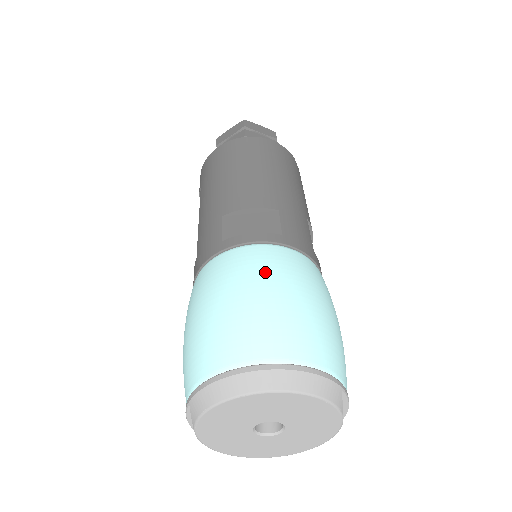
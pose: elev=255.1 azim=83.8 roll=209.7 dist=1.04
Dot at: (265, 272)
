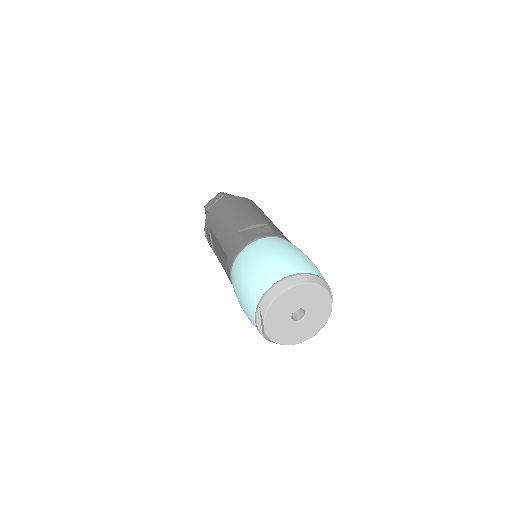
Dot at: (276, 245)
